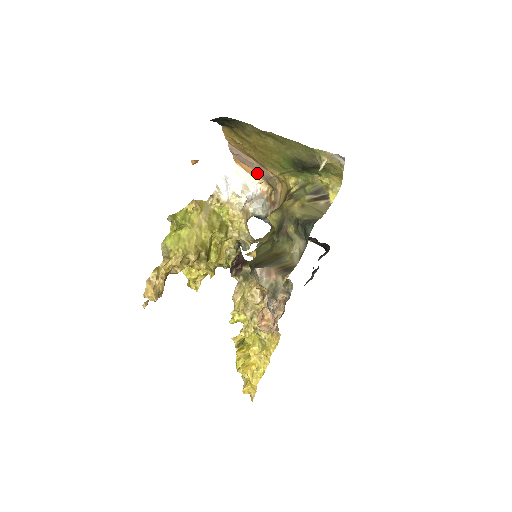
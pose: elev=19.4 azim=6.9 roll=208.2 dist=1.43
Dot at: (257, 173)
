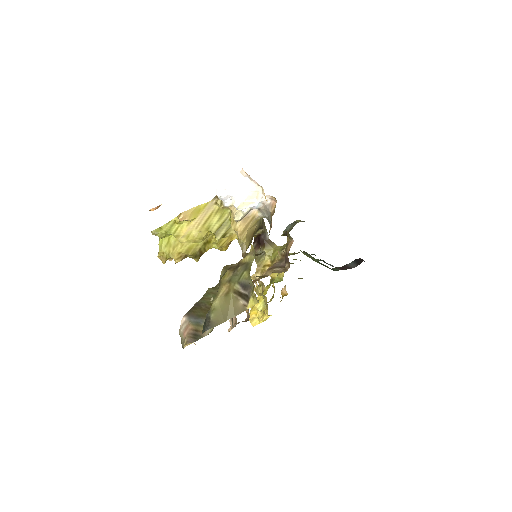
Dot at: occluded
